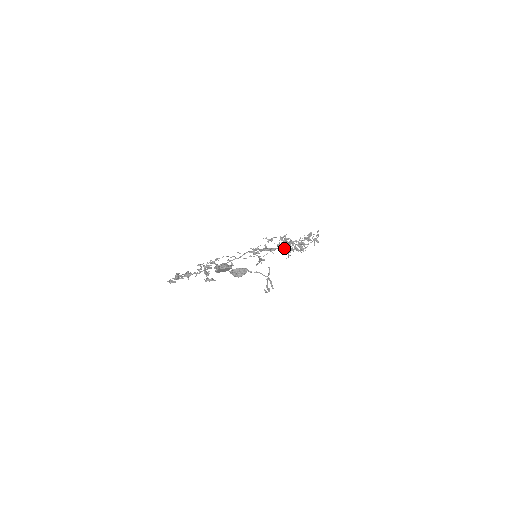
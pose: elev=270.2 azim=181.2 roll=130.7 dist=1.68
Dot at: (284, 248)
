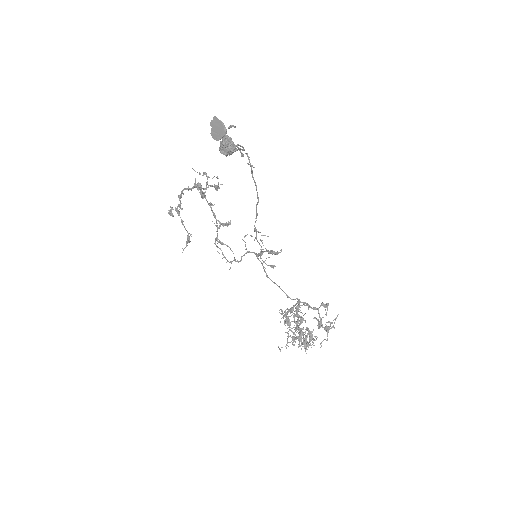
Dot at: occluded
